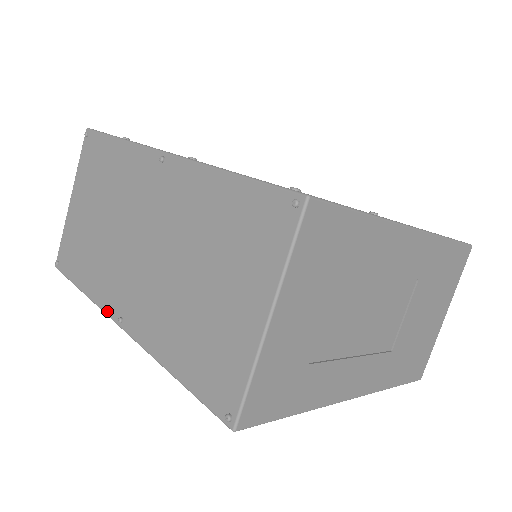
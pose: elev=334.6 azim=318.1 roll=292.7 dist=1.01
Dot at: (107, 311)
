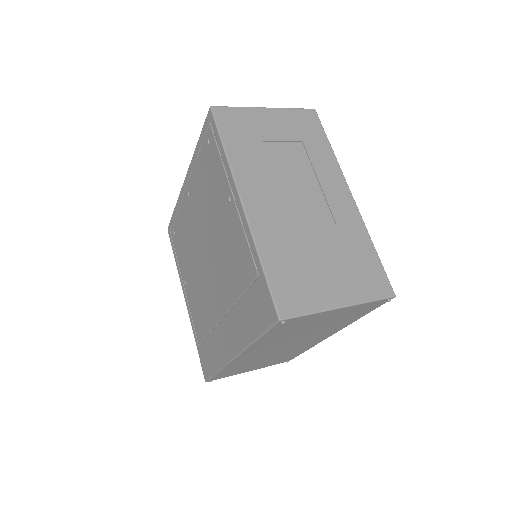
Dot at: occluded
